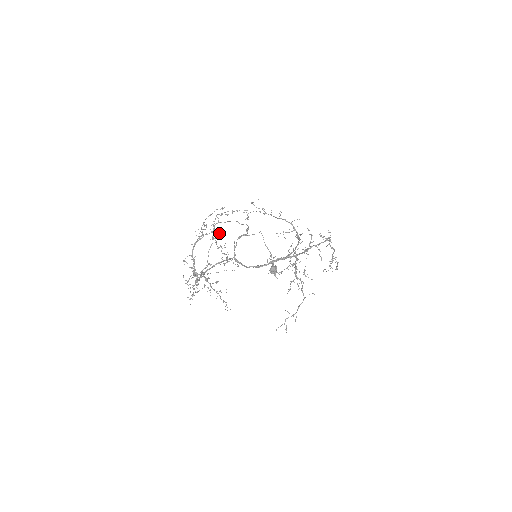
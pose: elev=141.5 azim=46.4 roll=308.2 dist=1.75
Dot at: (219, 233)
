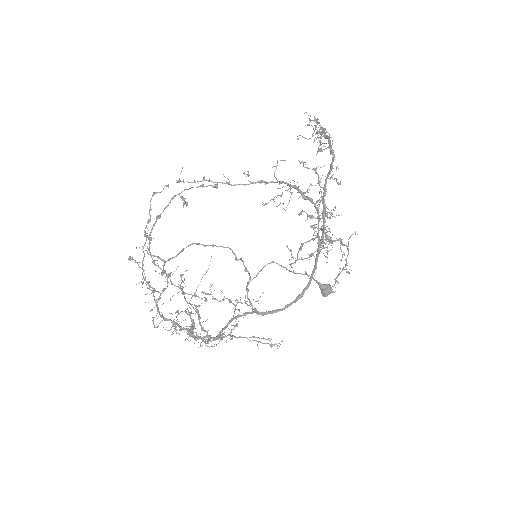
Dot at: (176, 269)
